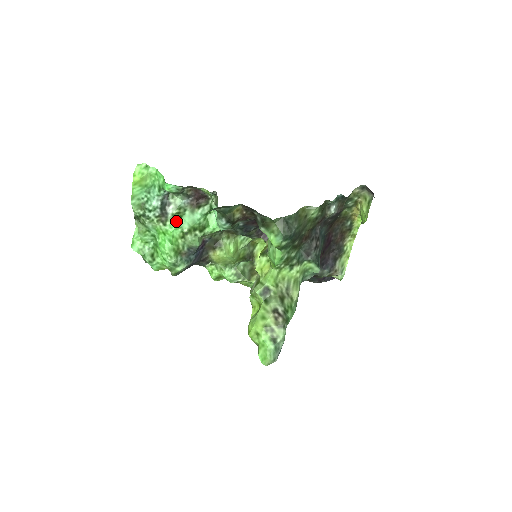
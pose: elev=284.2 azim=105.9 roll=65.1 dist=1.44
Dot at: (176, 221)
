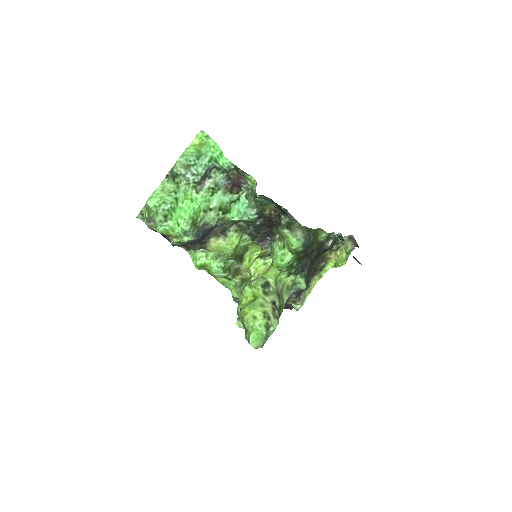
Dot at: (208, 194)
